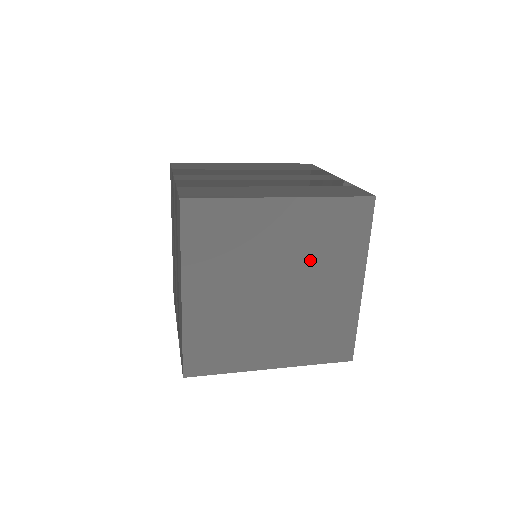
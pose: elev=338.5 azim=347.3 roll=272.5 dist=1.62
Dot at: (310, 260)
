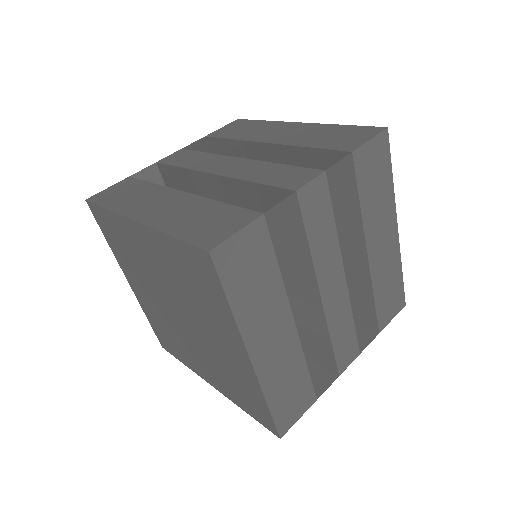
Dot at: (188, 299)
